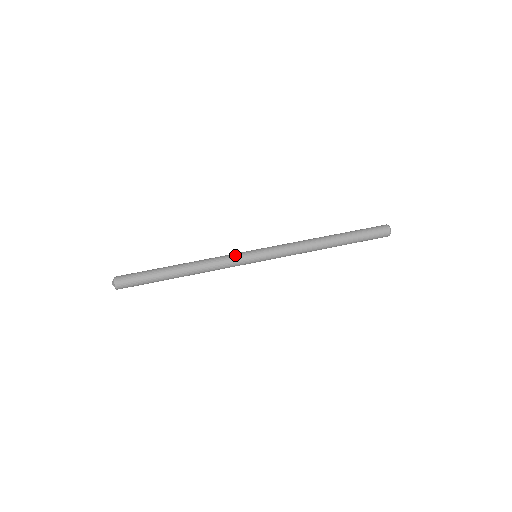
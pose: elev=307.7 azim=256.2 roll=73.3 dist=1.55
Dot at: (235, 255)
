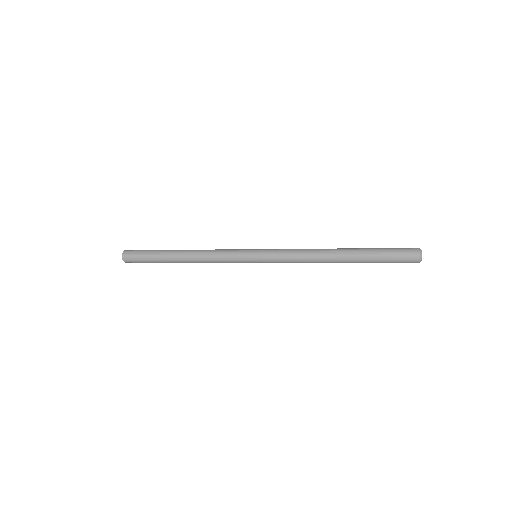
Dot at: (234, 249)
